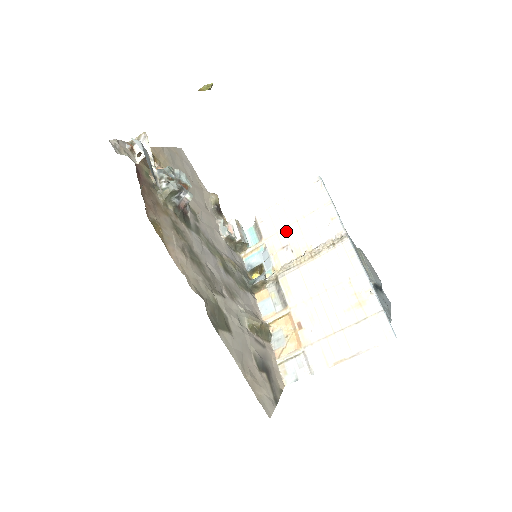
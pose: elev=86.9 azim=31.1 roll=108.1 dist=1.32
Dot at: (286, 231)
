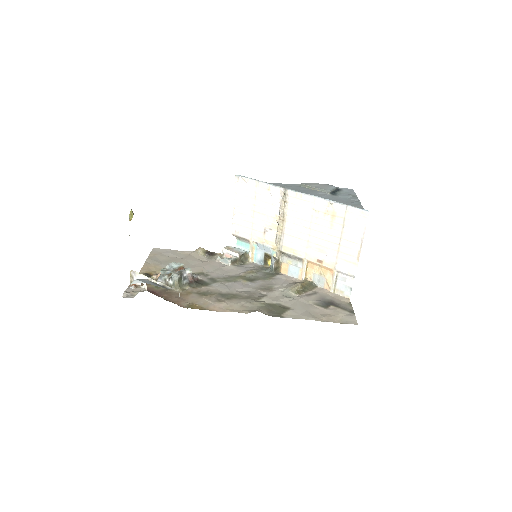
Dot at: (255, 223)
